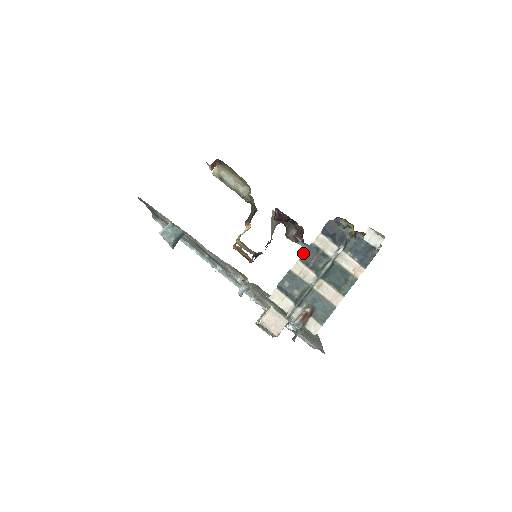
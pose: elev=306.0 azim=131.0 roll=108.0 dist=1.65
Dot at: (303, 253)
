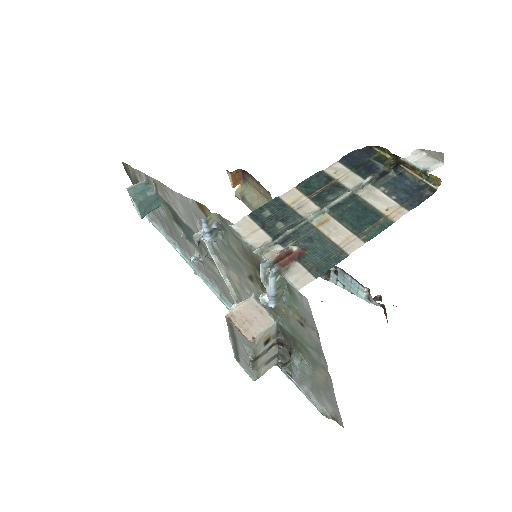
Dot at: (304, 180)
